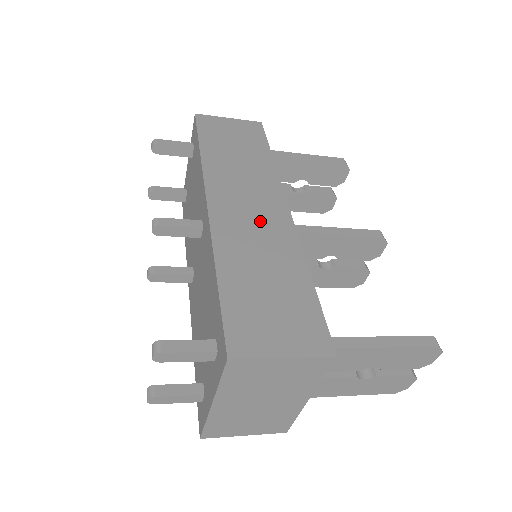
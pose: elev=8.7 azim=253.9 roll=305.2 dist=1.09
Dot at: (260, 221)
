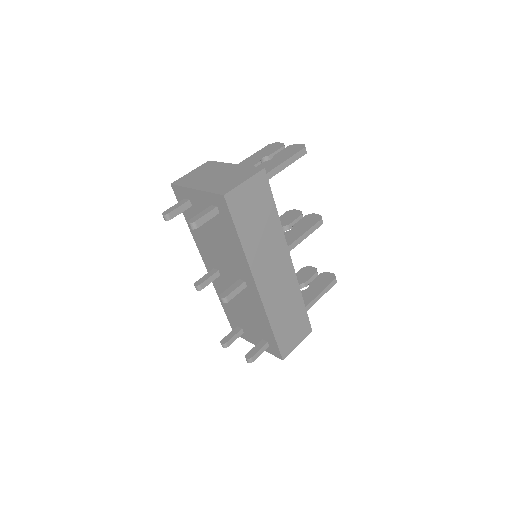
Dot at: (281, 281)
